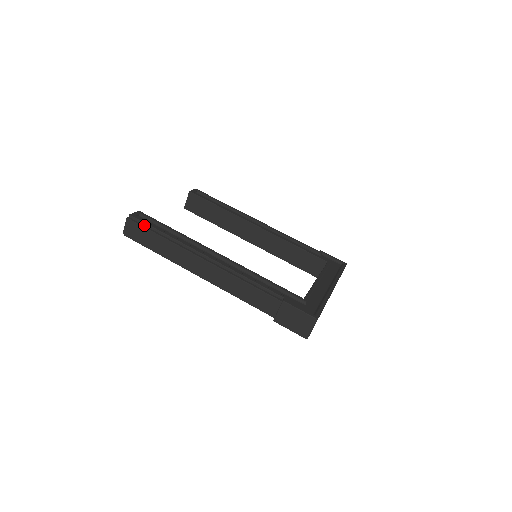
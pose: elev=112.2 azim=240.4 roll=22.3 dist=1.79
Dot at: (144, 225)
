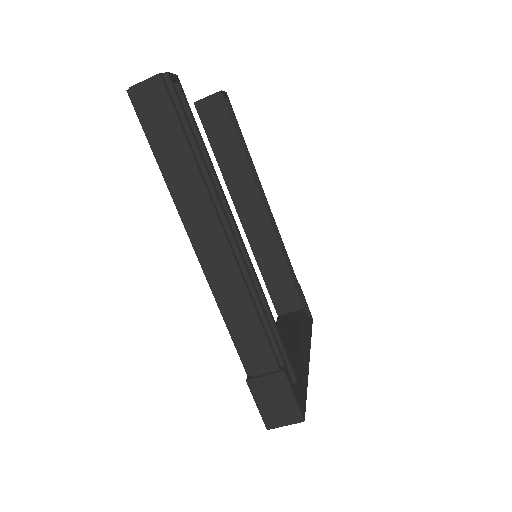
Dot at: (177, 109)
